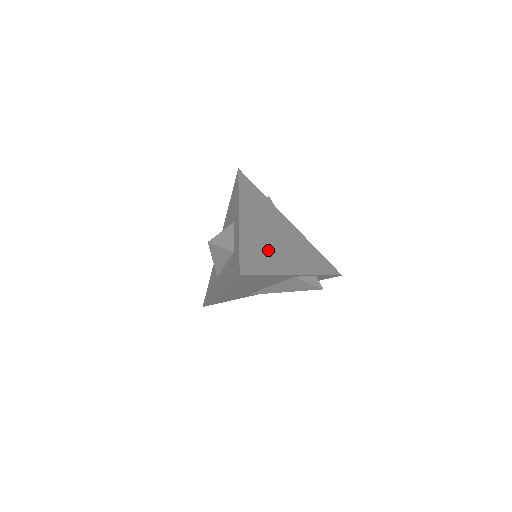
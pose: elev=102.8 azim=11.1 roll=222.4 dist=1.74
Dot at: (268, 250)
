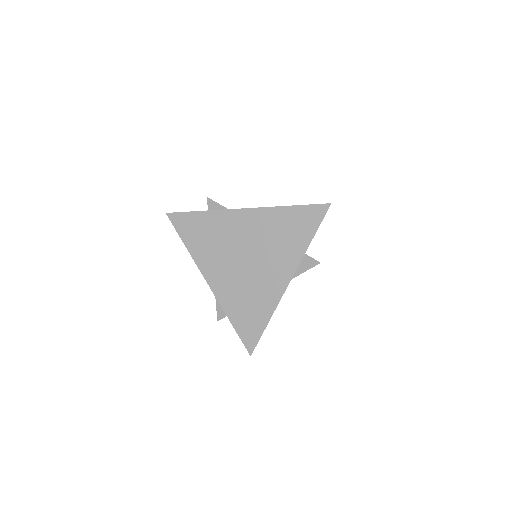
Dot at: (251, 292)
